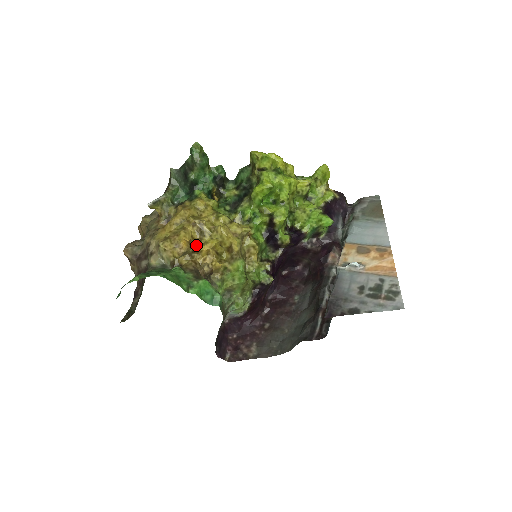
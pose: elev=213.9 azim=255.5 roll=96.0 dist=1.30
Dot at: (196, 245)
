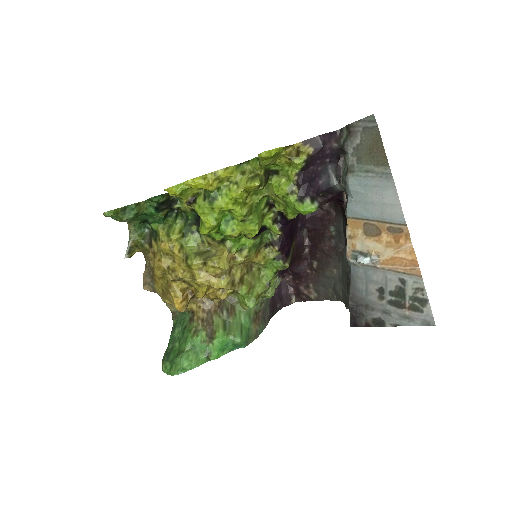
Dot at: (191, 289)
